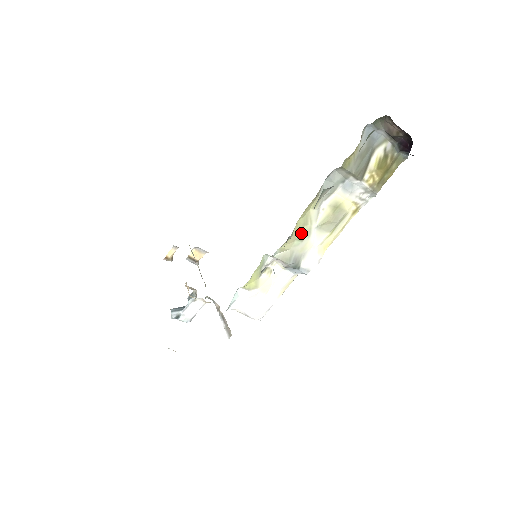
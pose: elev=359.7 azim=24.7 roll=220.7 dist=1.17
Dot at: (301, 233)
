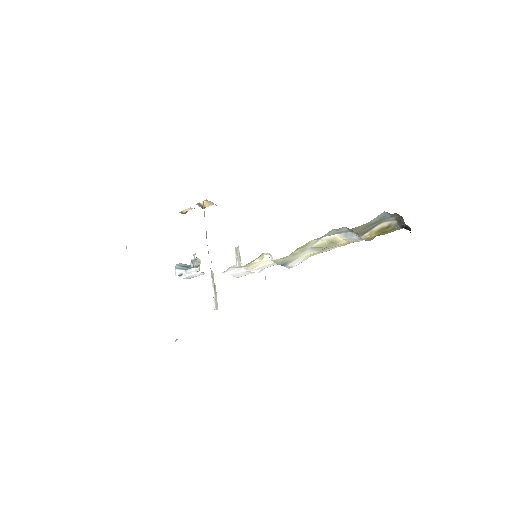
Dot at: (297, 251)
